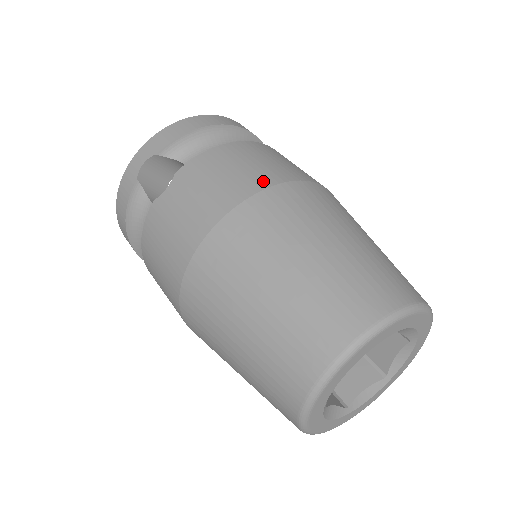
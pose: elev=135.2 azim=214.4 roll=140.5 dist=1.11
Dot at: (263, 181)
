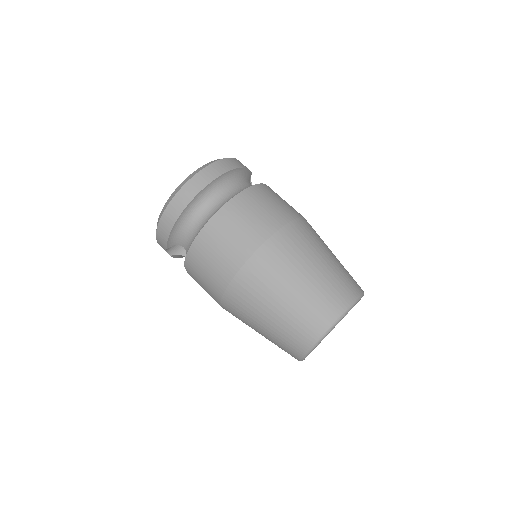
Dot at: (224, 279)
